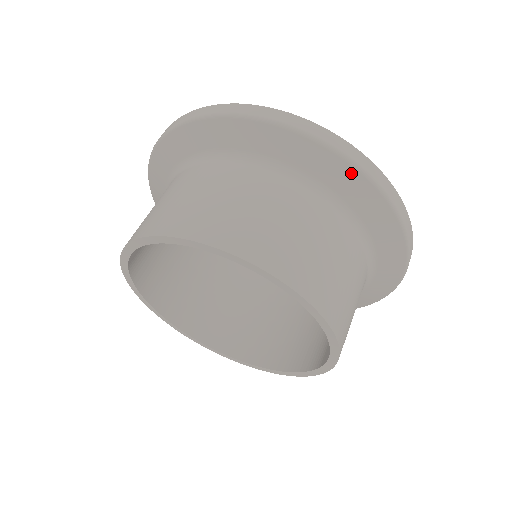
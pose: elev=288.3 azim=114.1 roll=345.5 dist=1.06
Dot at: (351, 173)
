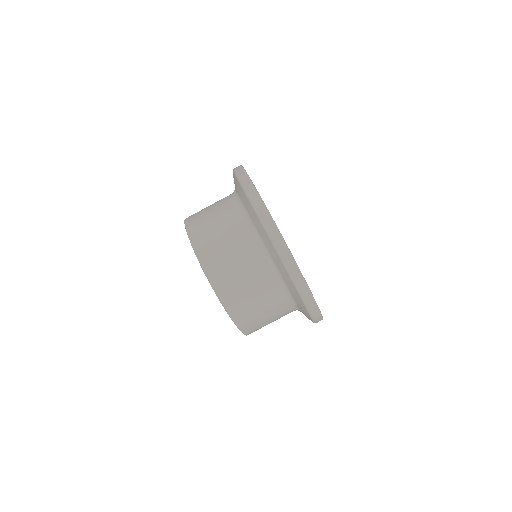
Dot at: (292, 284)
